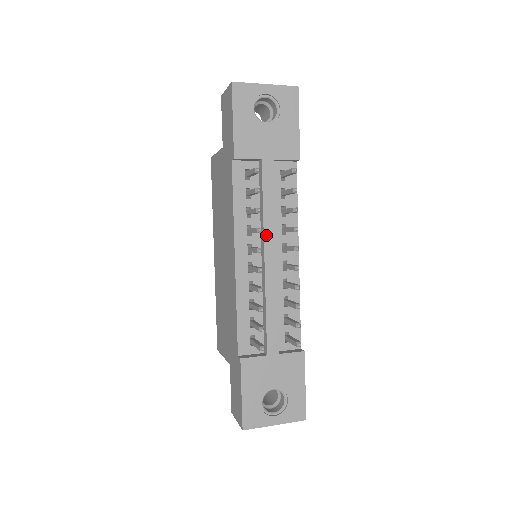
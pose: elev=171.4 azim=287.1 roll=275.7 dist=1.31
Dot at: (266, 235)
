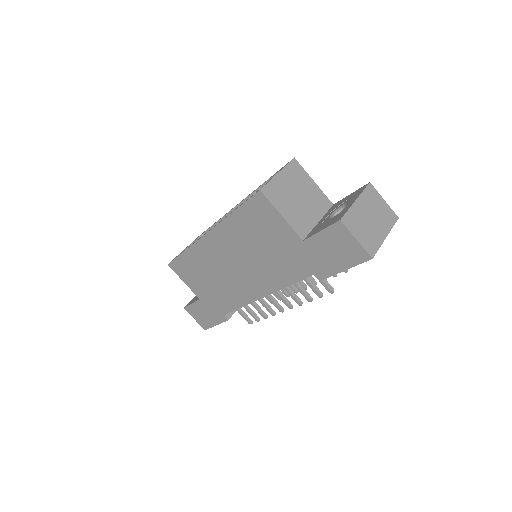
Dot at: occluded
